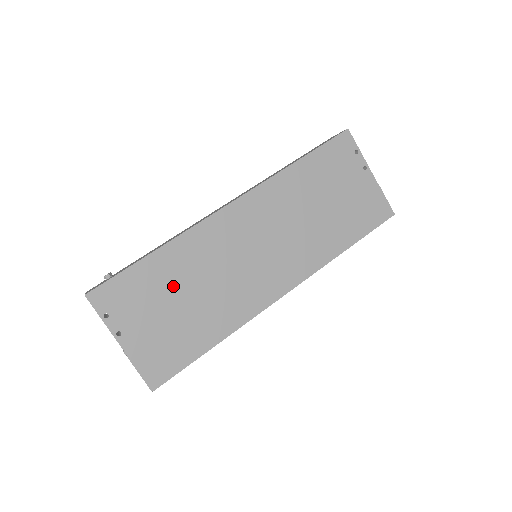
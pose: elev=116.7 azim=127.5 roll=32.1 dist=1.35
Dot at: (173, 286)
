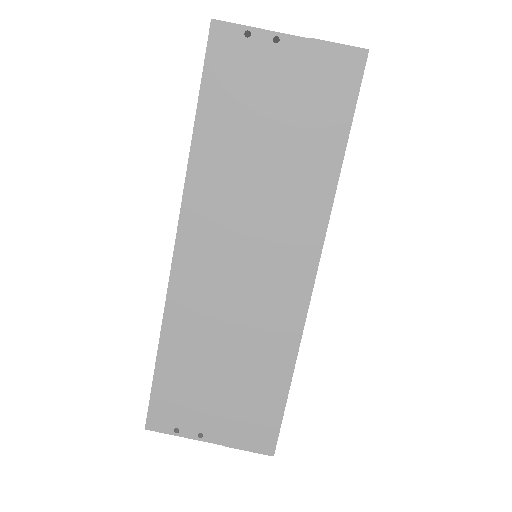
Dot at: (203, 363)
